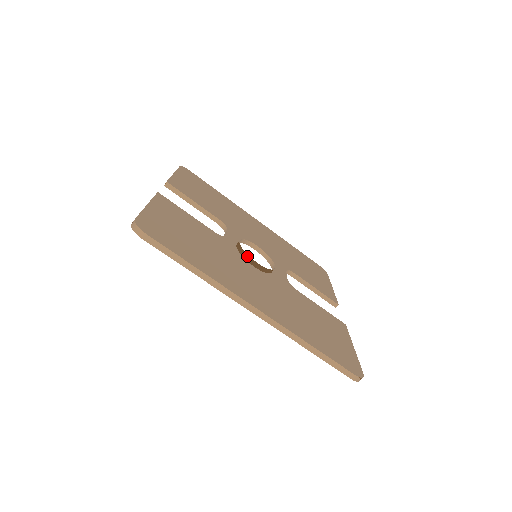
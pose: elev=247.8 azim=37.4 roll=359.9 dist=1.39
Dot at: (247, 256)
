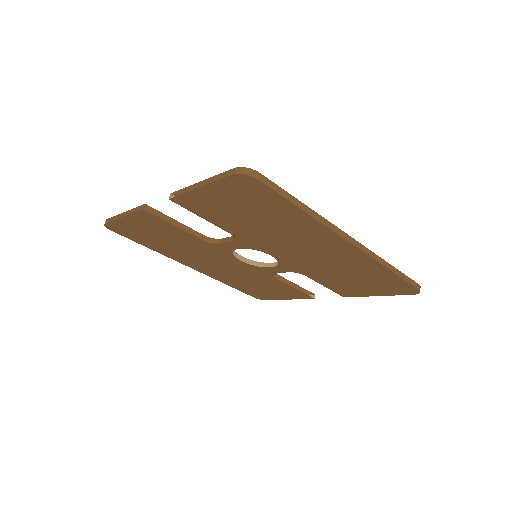
Dot at: occluded
